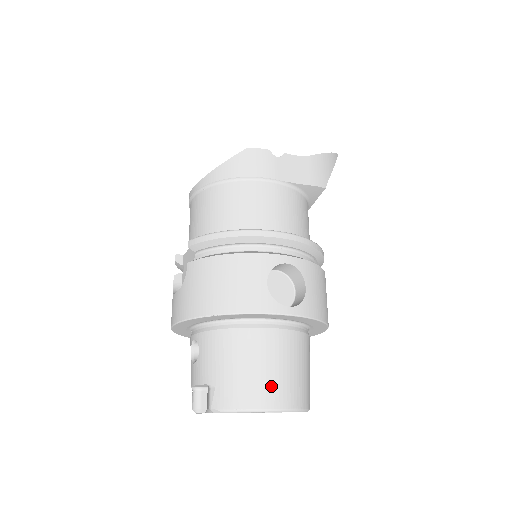
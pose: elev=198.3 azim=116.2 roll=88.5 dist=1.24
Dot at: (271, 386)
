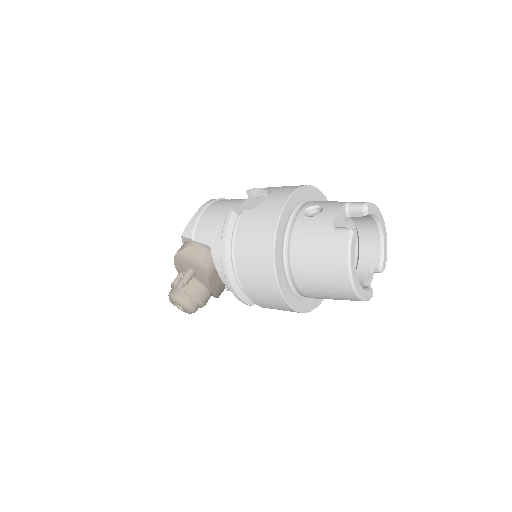
Dot at: occluded
